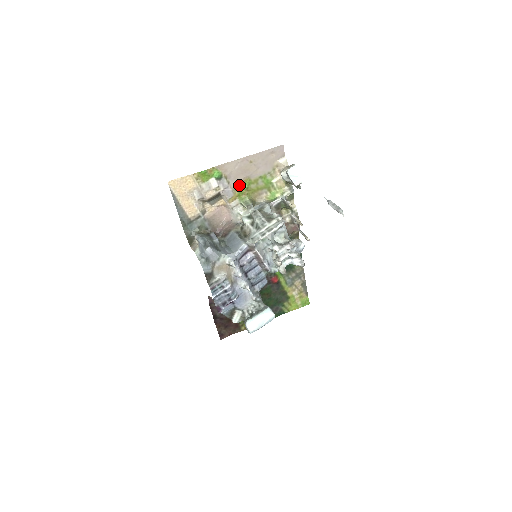
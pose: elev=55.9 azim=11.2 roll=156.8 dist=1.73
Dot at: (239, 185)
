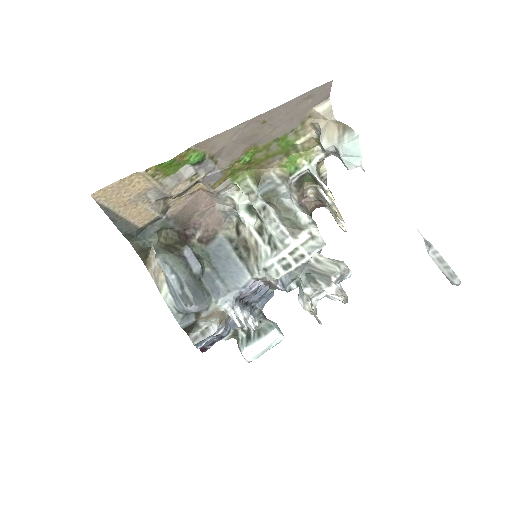
Dot at: (235, 160)
